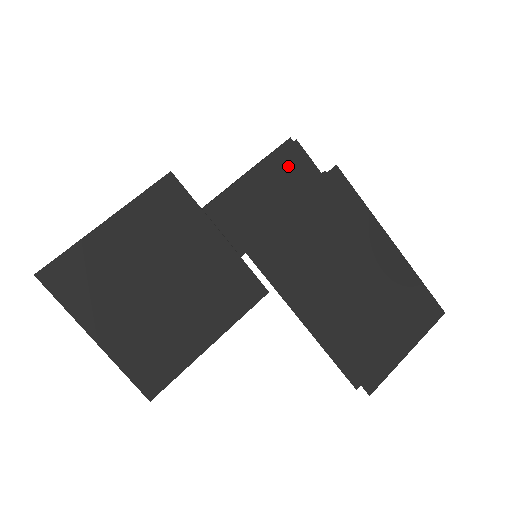
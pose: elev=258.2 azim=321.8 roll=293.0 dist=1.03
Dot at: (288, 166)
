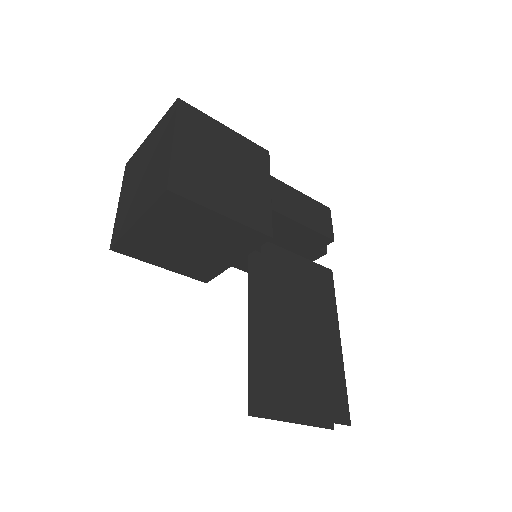
Dot at: (322, 214)
